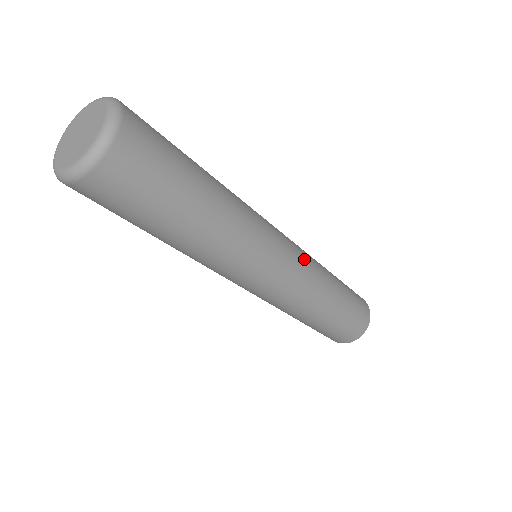
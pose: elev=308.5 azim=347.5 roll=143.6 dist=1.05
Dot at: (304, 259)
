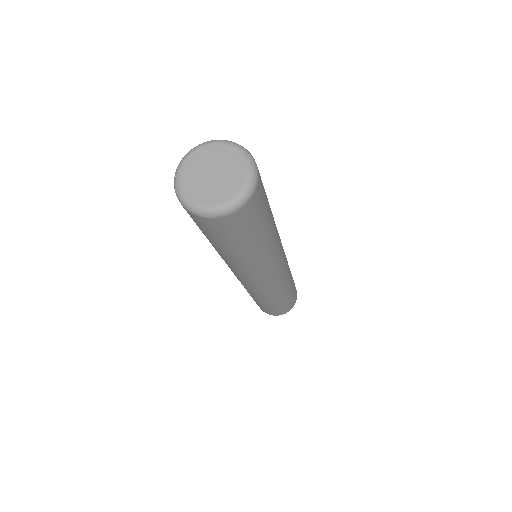
Dot at: occluded
